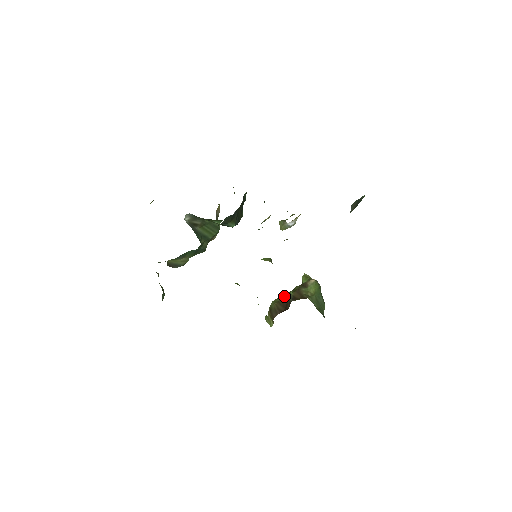
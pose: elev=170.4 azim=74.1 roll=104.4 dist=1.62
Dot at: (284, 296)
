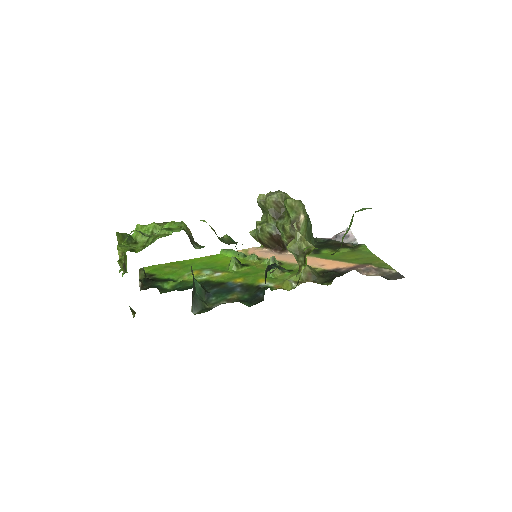
Dot at: (260, 205)
